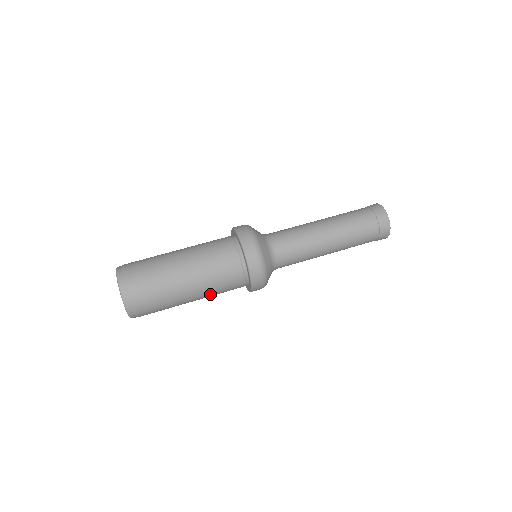
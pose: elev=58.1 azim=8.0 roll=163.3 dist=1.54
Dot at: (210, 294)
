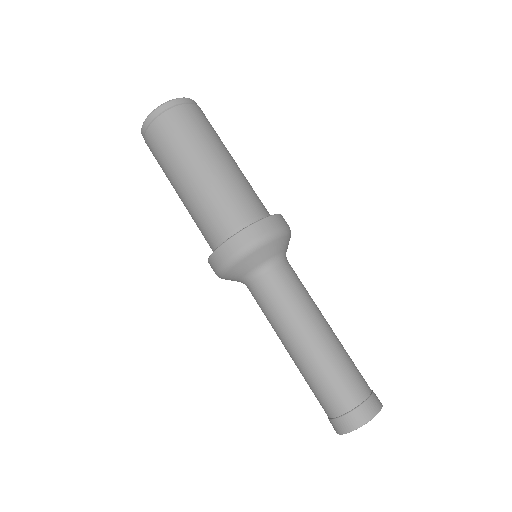
Dot at: (193, 206)
